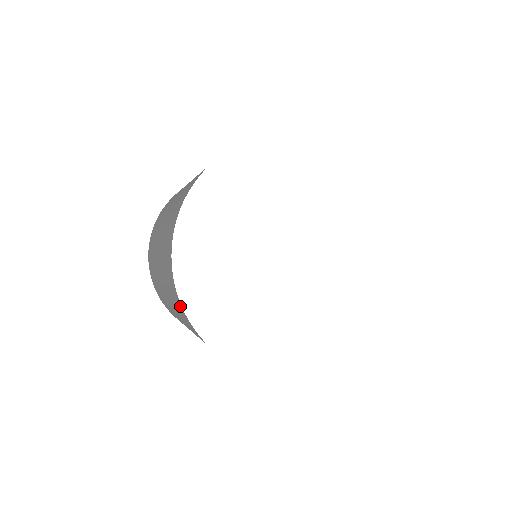
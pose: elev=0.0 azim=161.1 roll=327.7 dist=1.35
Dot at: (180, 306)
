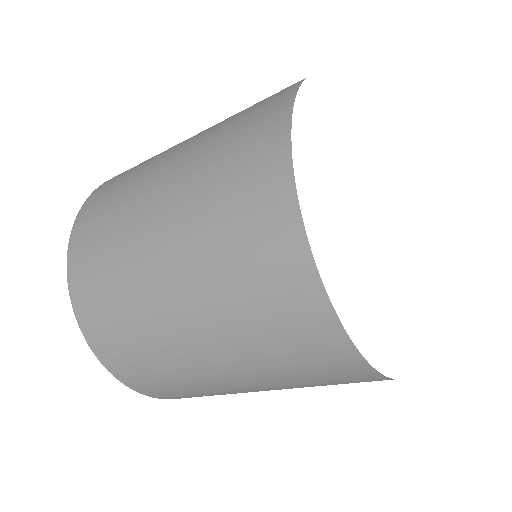
Dot at: (284, 207)
